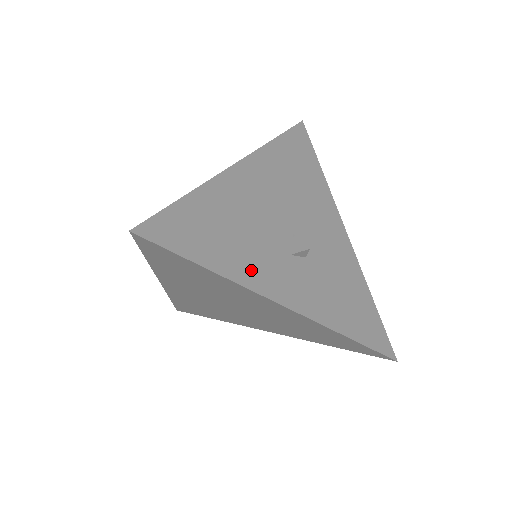
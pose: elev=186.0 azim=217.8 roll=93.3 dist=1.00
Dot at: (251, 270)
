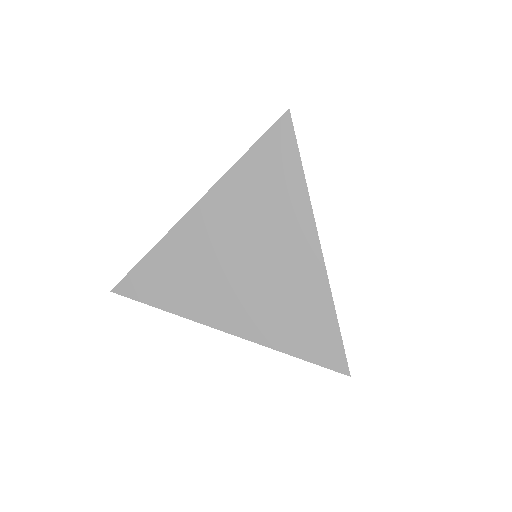
Dot at: occluded
